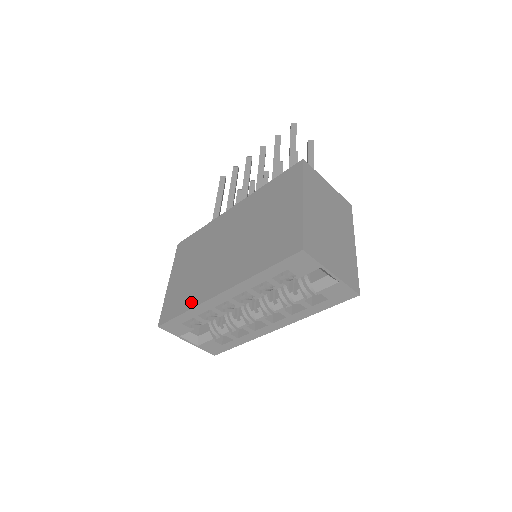
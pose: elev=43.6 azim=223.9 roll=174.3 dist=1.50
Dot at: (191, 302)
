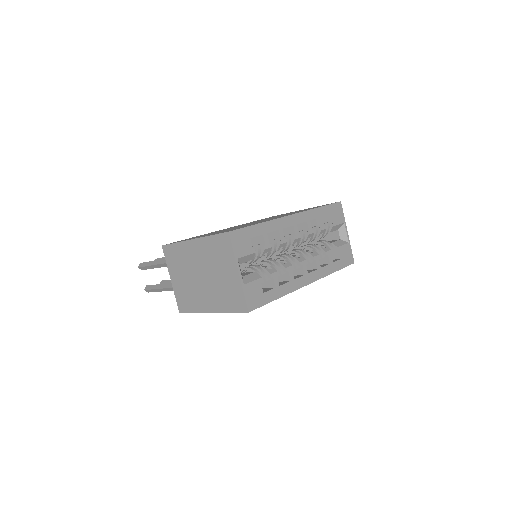
Dot at: (260, 222)
